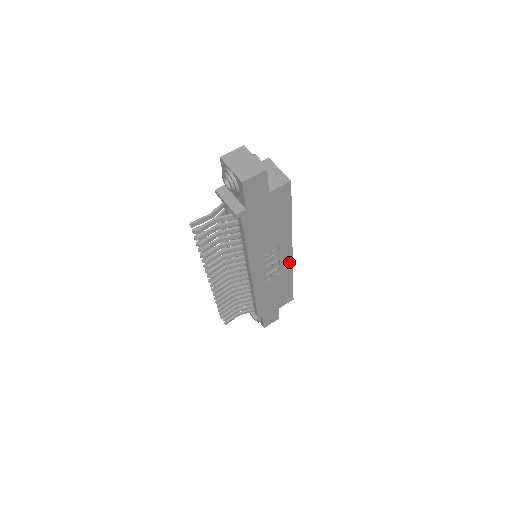
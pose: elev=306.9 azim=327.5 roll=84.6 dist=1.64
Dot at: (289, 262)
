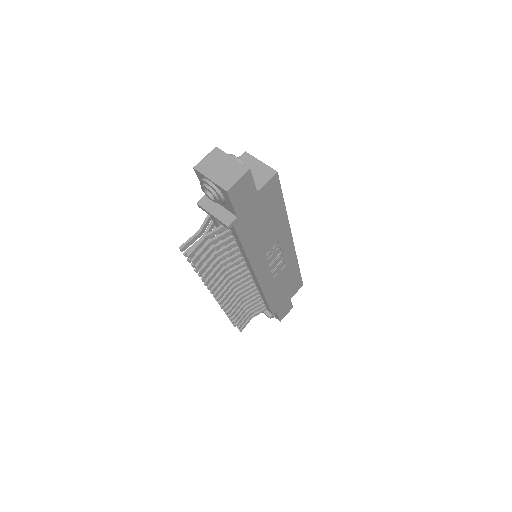
Dot at: (292, 252)
